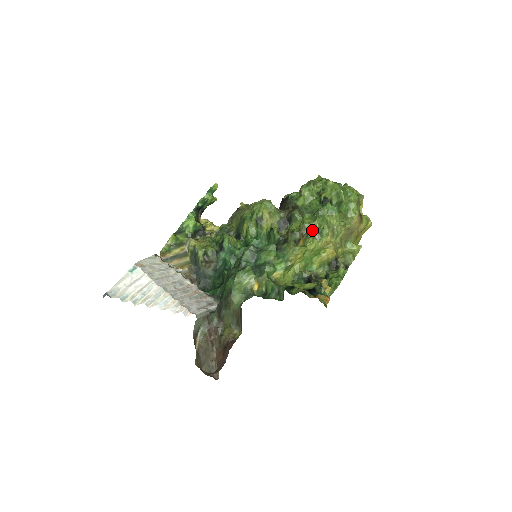
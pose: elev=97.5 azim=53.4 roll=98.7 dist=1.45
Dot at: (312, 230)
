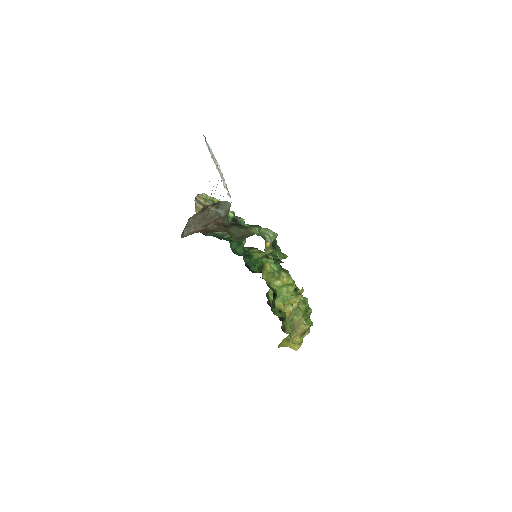
Dot at: (295, 288)
